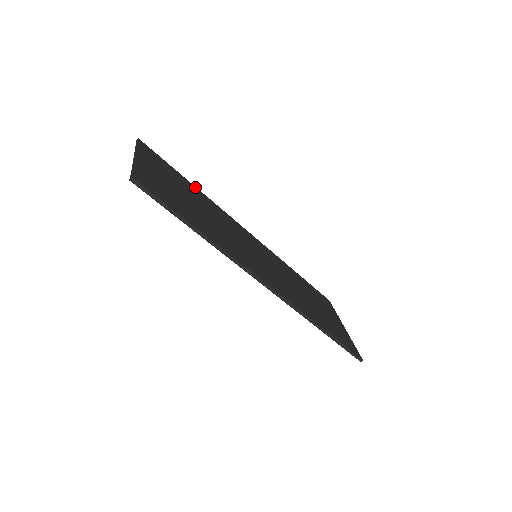
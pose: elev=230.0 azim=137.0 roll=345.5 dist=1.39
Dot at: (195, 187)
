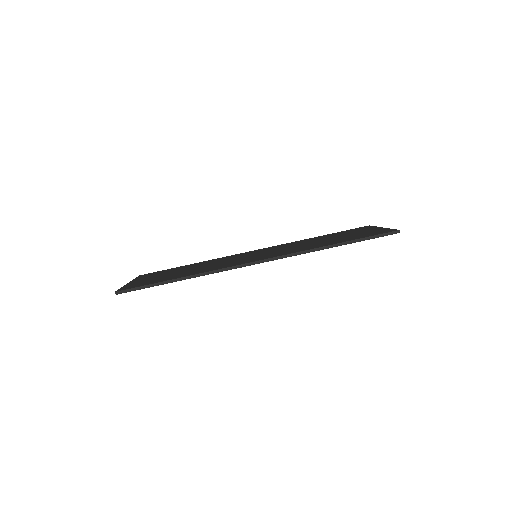
Dot at: occluded
